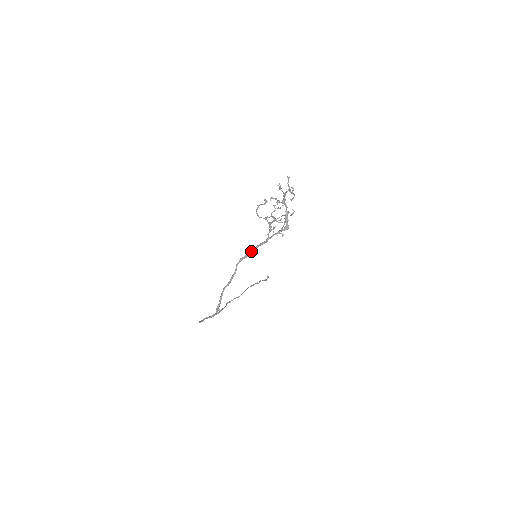
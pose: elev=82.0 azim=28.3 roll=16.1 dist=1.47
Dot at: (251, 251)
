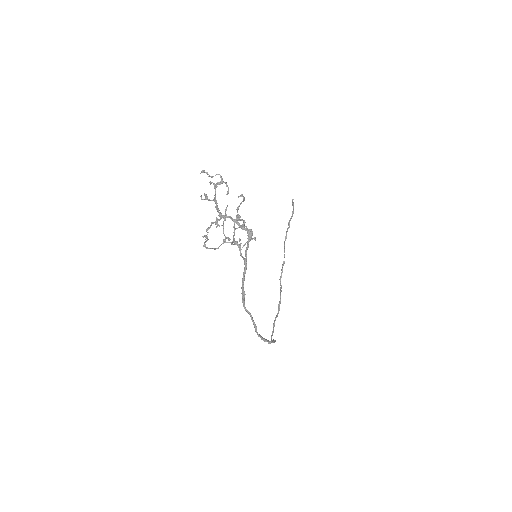
Dot at: (242, 288)
